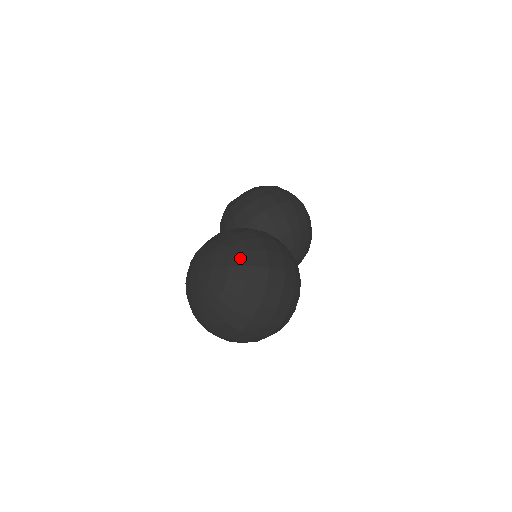
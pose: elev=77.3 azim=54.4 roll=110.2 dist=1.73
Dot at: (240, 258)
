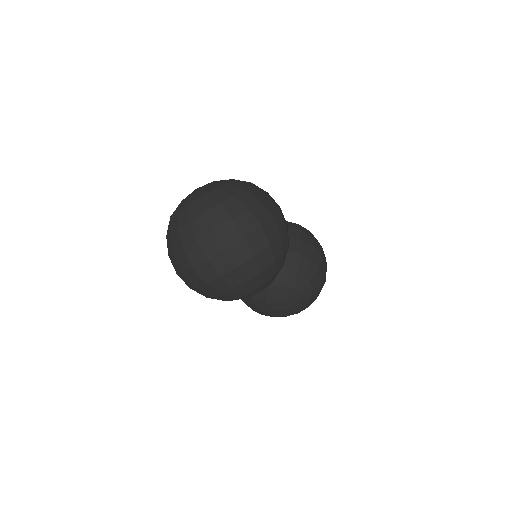
Dot at: (239, 183)
